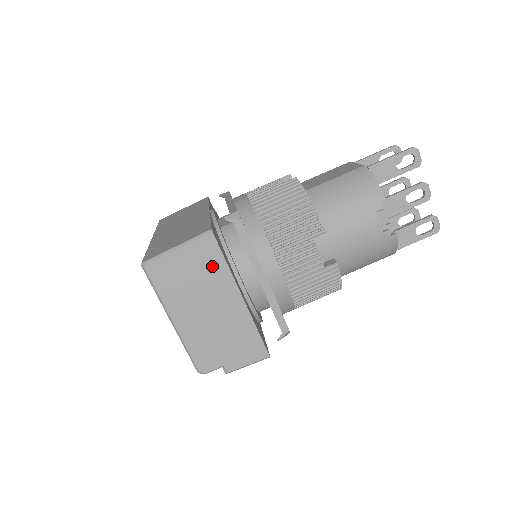
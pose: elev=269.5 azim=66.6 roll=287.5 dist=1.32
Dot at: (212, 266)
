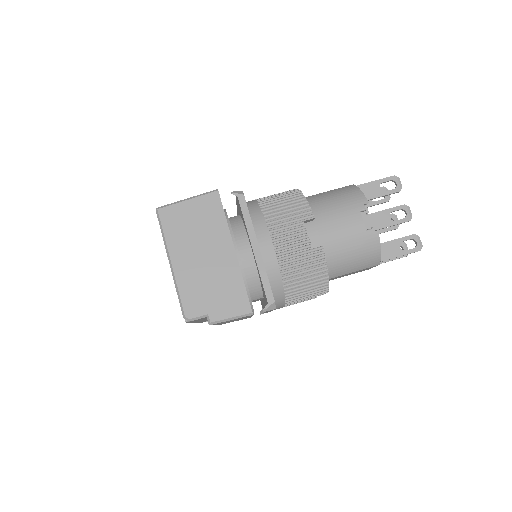
Dot at: (213, 218)
